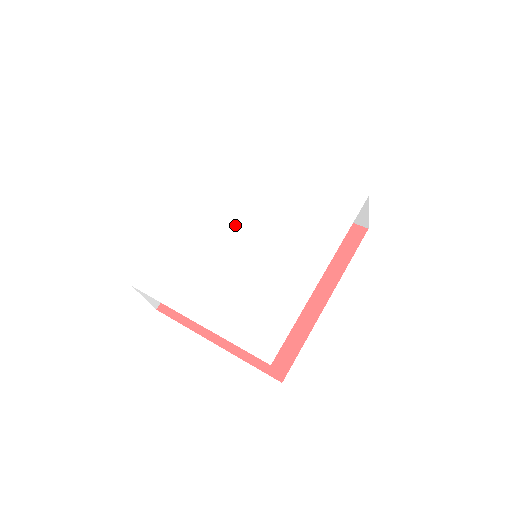
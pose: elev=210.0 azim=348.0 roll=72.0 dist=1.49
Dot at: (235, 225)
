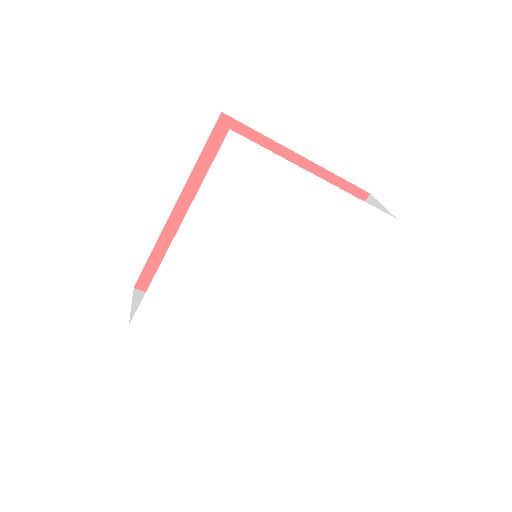
Dot at: (243, 254)
